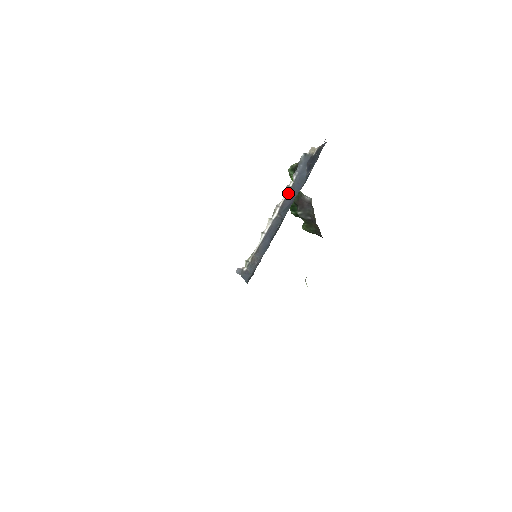
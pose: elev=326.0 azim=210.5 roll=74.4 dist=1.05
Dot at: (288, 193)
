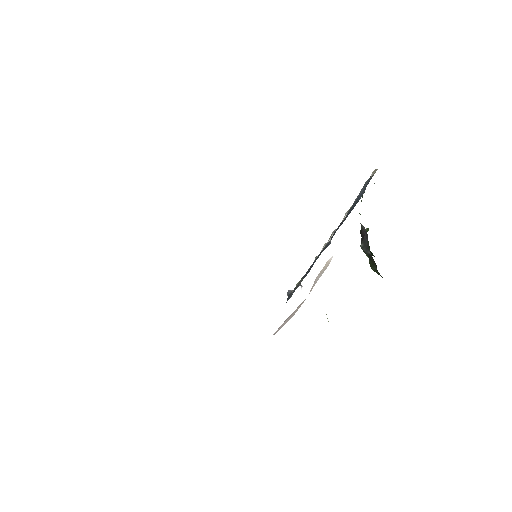
Dot at: (345, 217)
